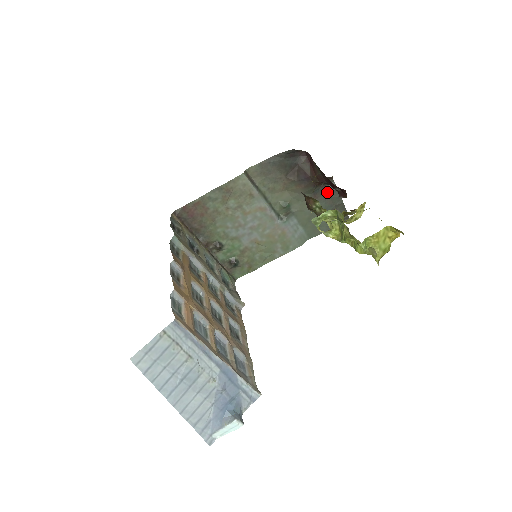
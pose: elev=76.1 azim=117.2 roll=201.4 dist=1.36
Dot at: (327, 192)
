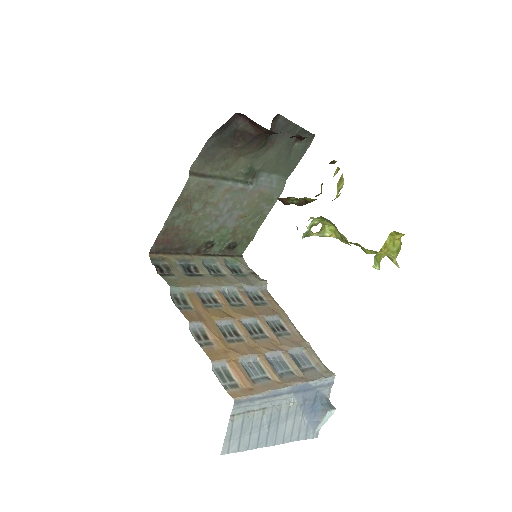
Dot at: (281, 130)
